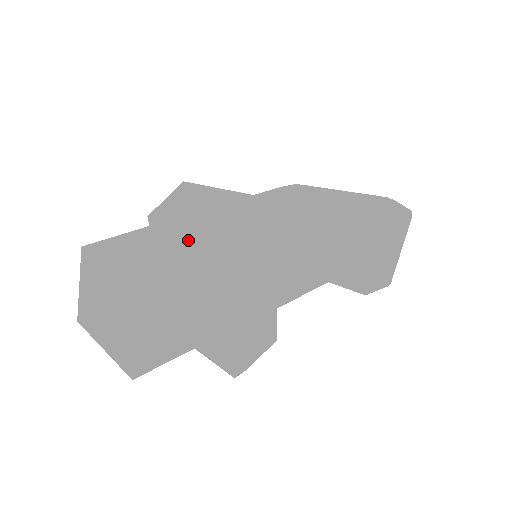
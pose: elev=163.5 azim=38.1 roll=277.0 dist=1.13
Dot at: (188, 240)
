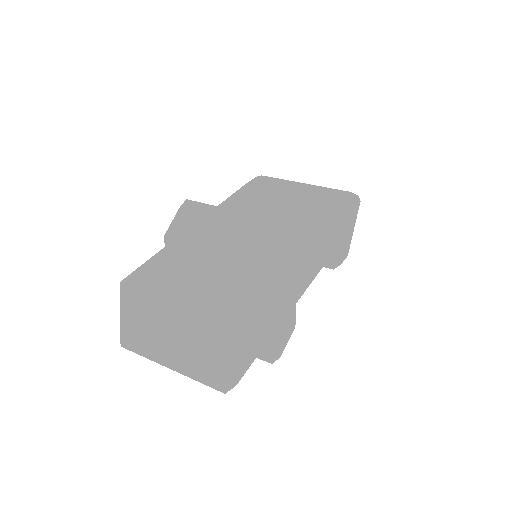
Dot at: (225, 263)
